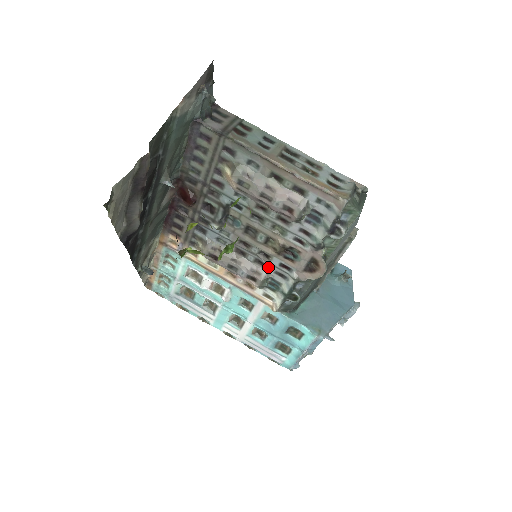
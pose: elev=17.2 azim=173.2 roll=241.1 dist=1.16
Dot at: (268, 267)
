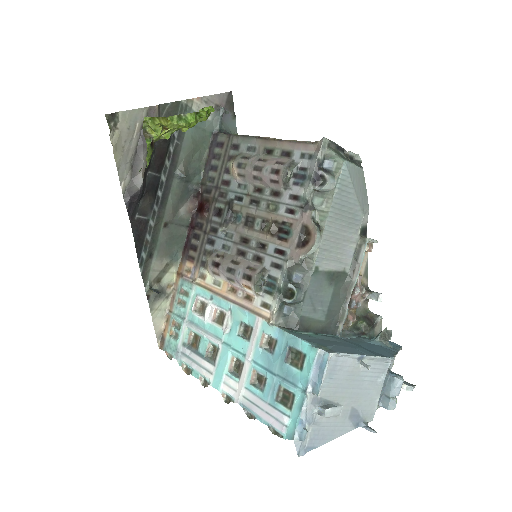
Dot at: (265, 261)
